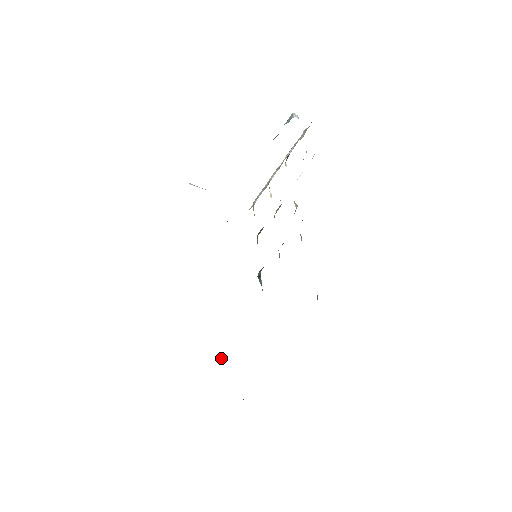
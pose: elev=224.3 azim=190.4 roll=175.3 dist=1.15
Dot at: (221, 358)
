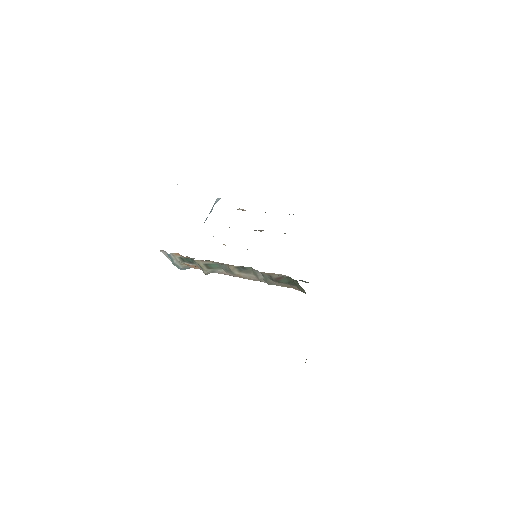
Dot at: (296, 289)
